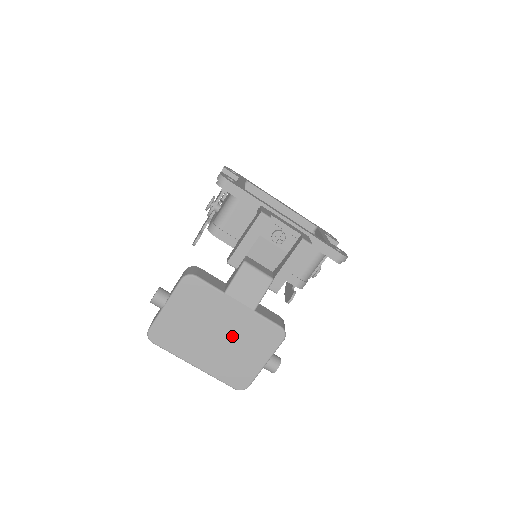
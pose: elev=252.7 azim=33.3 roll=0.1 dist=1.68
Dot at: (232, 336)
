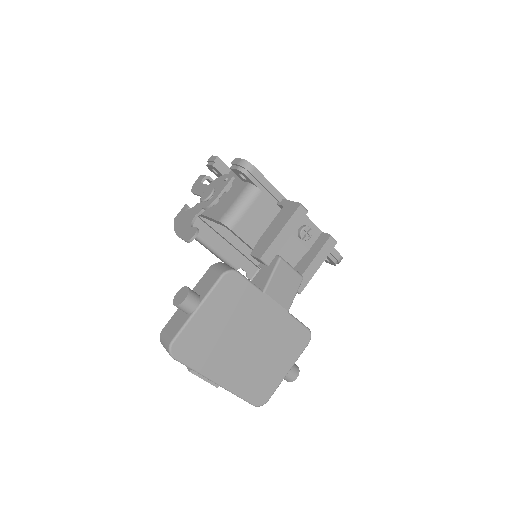
Dot at: (262, 342)
